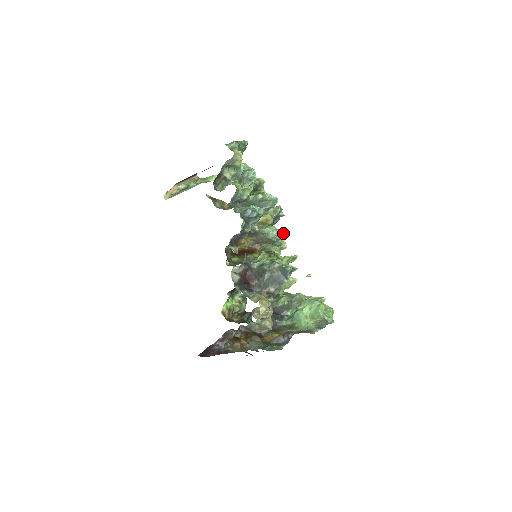
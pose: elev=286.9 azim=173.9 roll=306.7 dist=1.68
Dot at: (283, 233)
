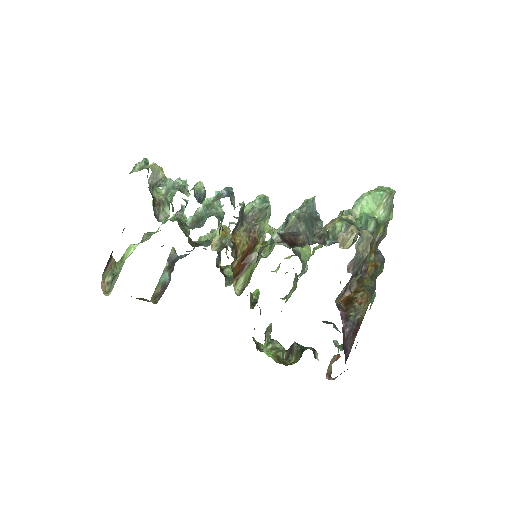
Dot at: (263, 197)
